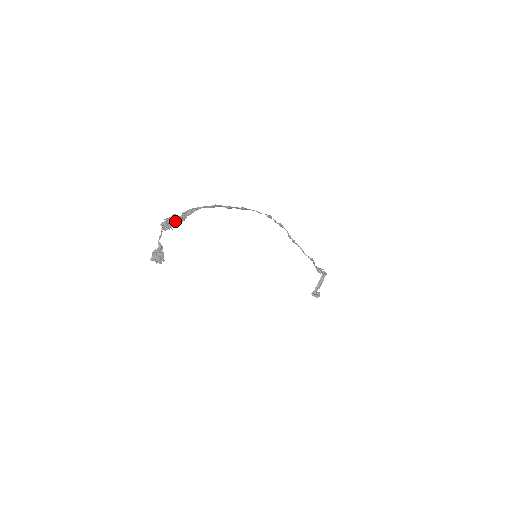
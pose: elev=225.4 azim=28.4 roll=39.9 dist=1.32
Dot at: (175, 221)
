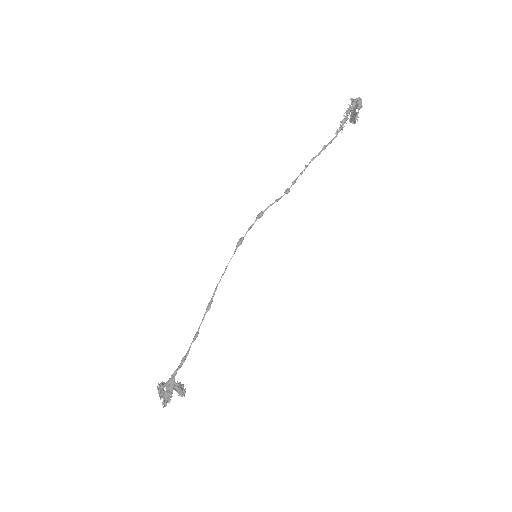
Dot at: occluded
